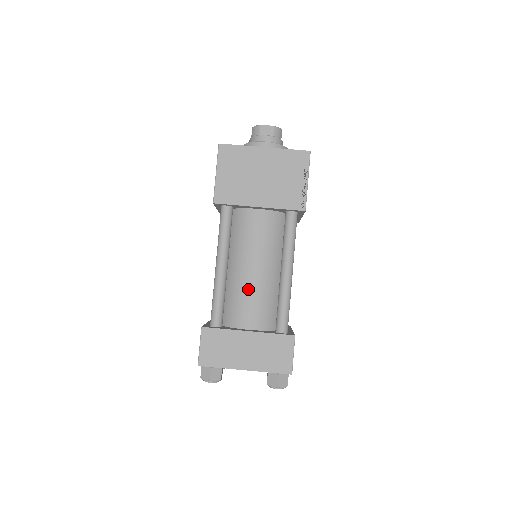
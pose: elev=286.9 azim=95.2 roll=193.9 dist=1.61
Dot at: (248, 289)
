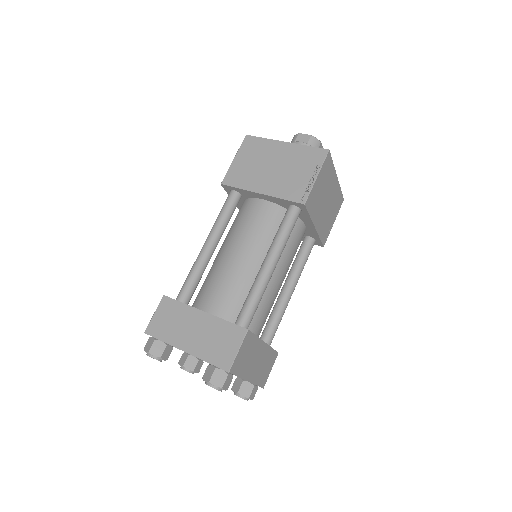
Dot at: (224, 273)
